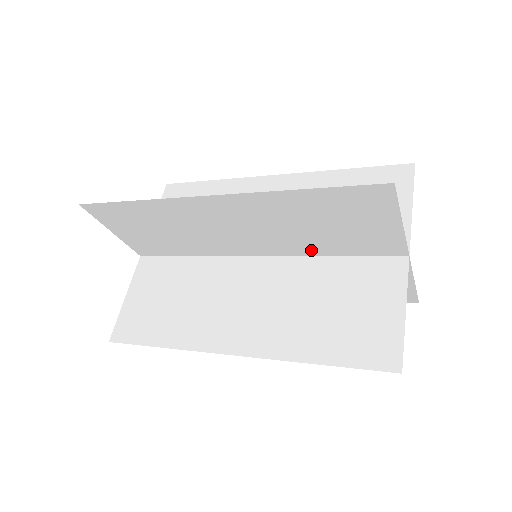
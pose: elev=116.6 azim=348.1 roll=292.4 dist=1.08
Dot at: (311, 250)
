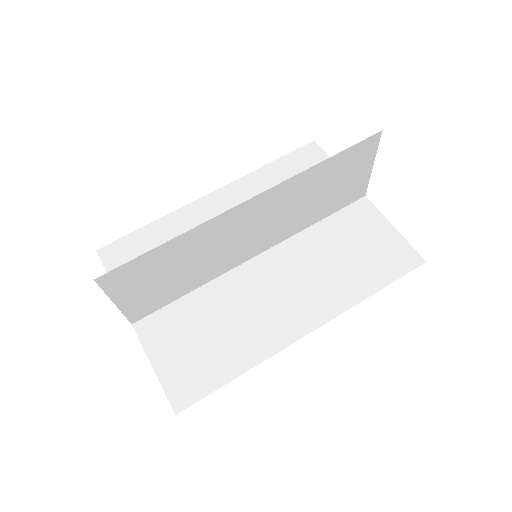
Dot at: (303, 225)
